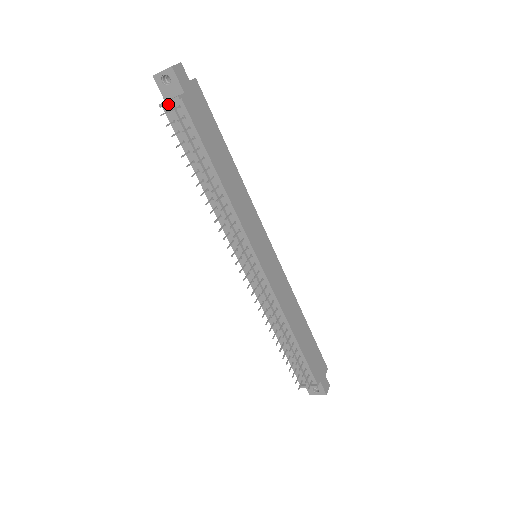
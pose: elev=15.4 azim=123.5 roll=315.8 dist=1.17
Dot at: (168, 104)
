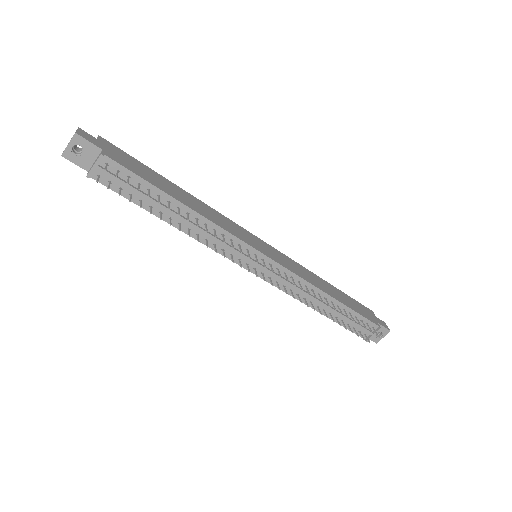
Dot at: (95, 169)
